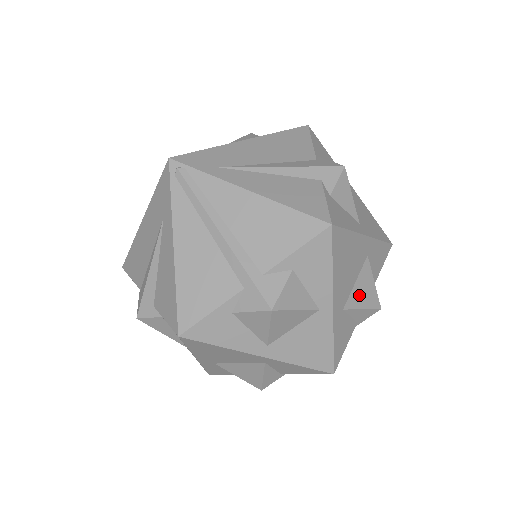
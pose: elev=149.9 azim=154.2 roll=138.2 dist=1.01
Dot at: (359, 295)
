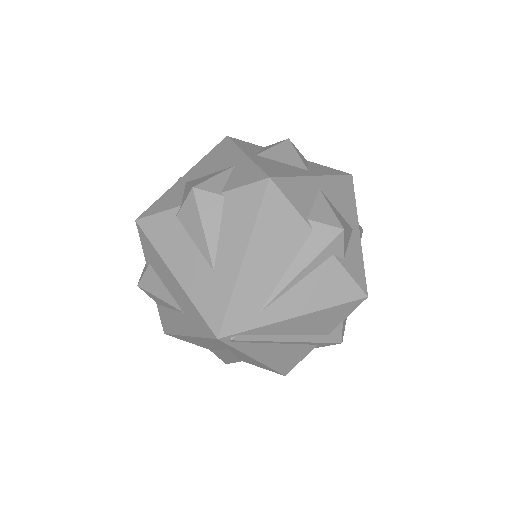
Dot at: occluded
